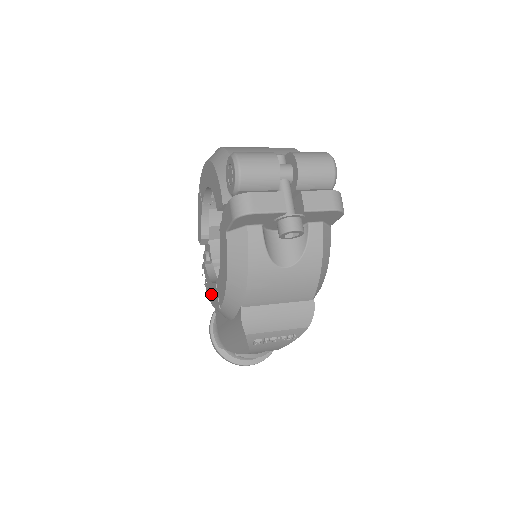
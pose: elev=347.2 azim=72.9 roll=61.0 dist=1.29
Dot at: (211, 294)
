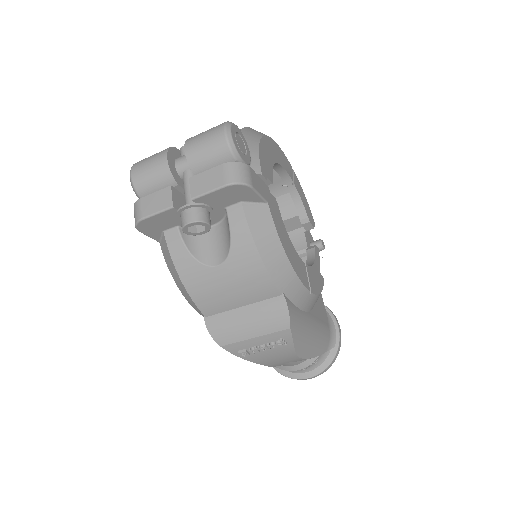
Dot at: occluded
